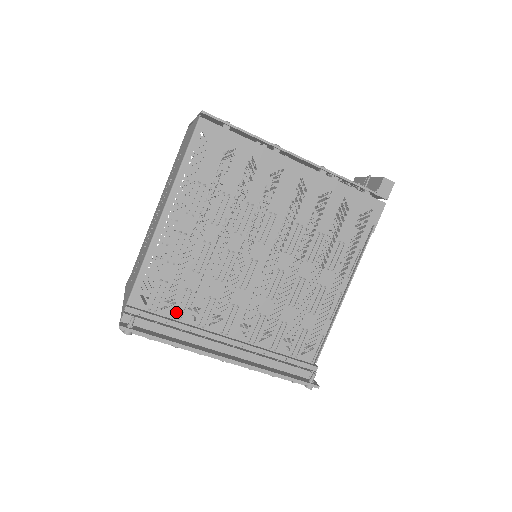
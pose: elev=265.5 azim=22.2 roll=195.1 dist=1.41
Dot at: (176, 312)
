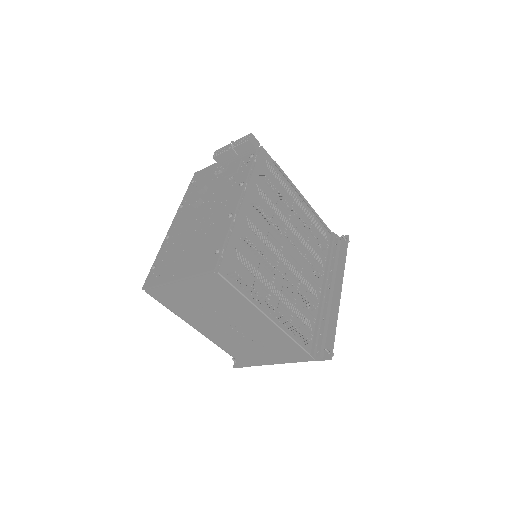
Dot at: (312, 321)
